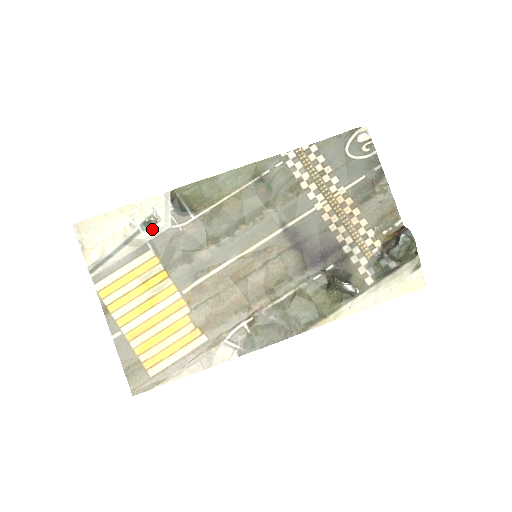
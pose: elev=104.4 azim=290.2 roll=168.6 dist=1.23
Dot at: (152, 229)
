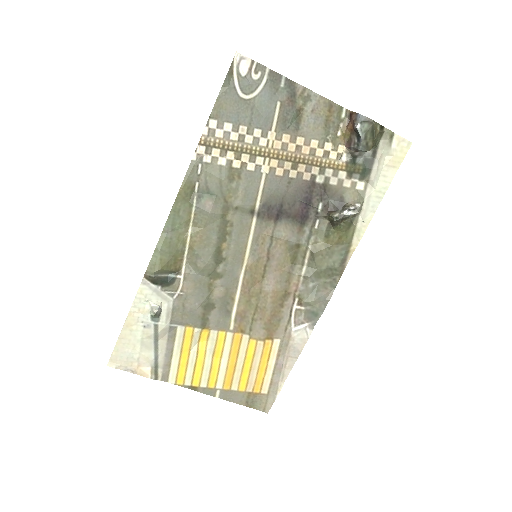
Dot at: (163, 314)
